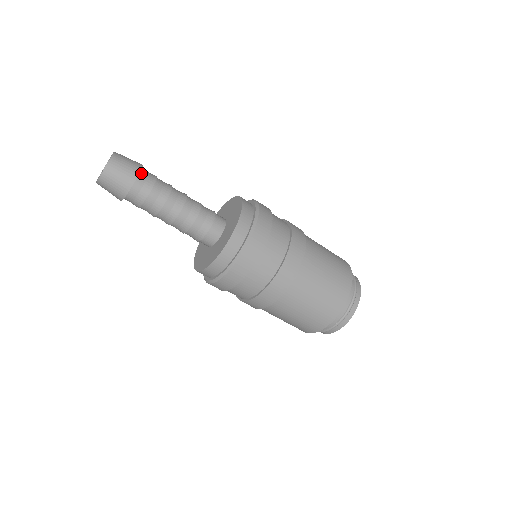
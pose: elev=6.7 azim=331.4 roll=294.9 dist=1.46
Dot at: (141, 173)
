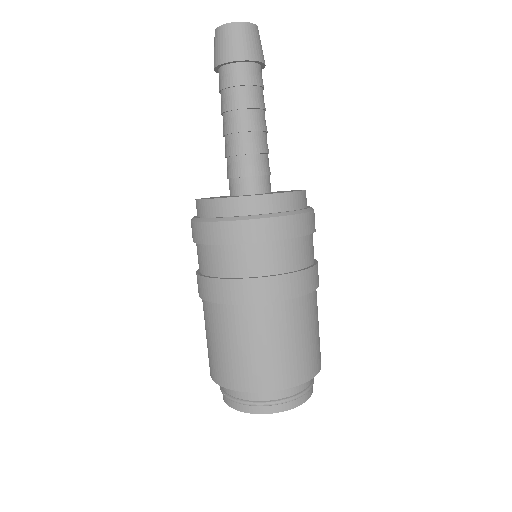
Dot at: (261, 68)
